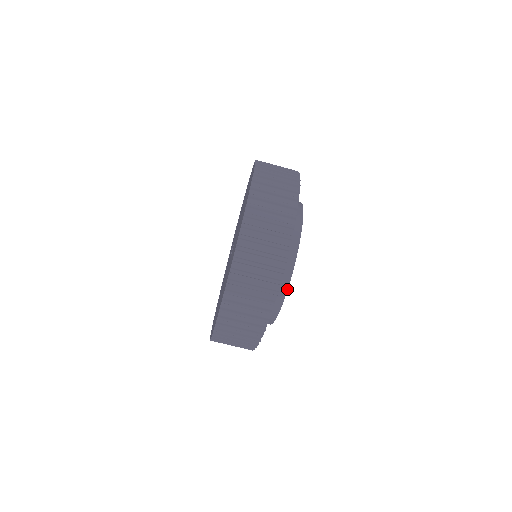
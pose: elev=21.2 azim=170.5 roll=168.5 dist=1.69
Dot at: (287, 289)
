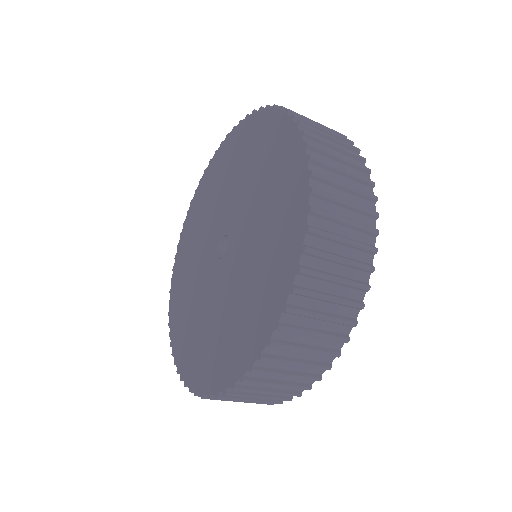
Dot at: occluded
